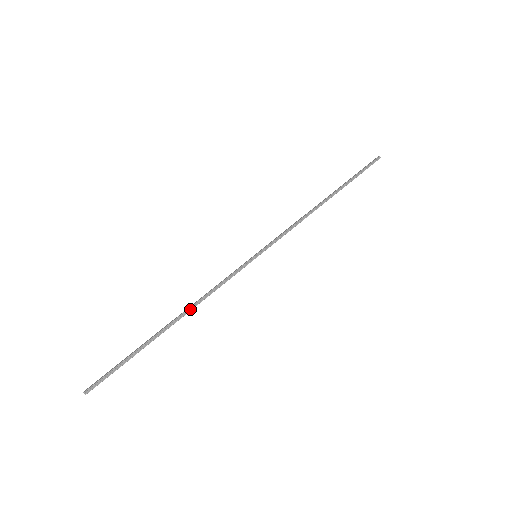
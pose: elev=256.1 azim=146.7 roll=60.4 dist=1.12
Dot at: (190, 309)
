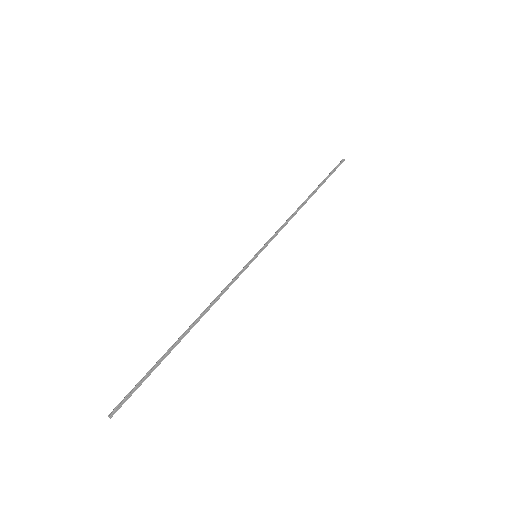
Dot at: (204, 313)
